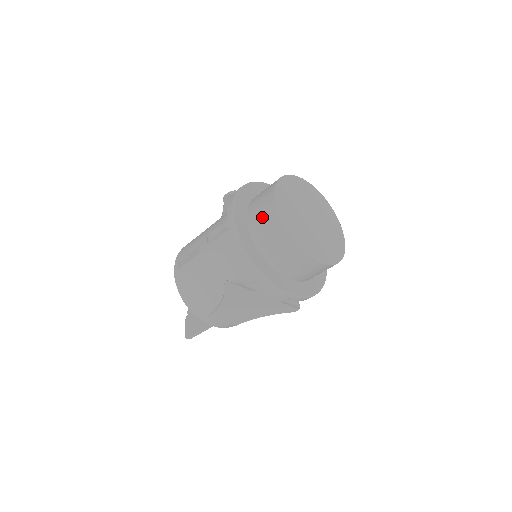
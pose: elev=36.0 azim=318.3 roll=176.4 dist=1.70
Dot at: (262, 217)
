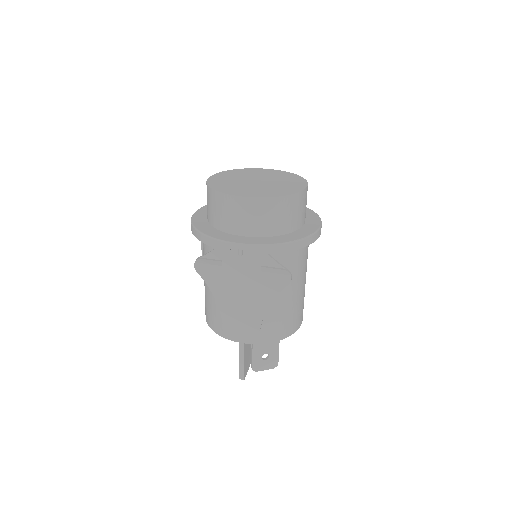
Dot at: occluded
